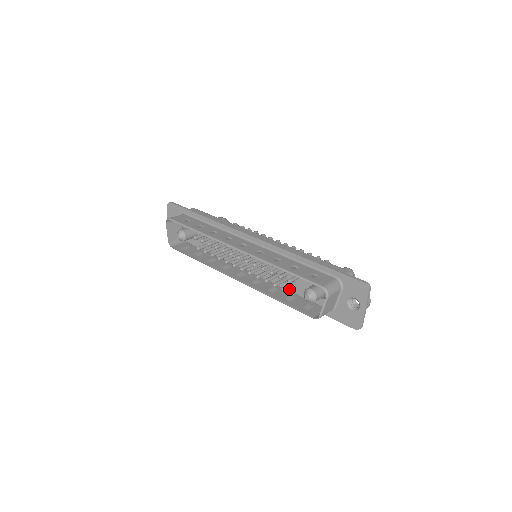
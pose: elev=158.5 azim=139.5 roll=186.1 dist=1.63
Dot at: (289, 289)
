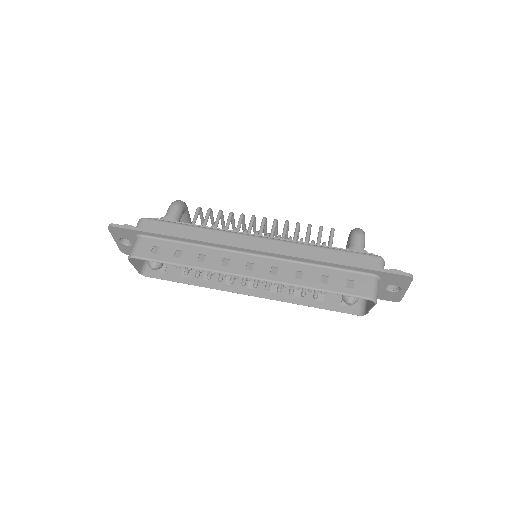
Dot at: occluded
